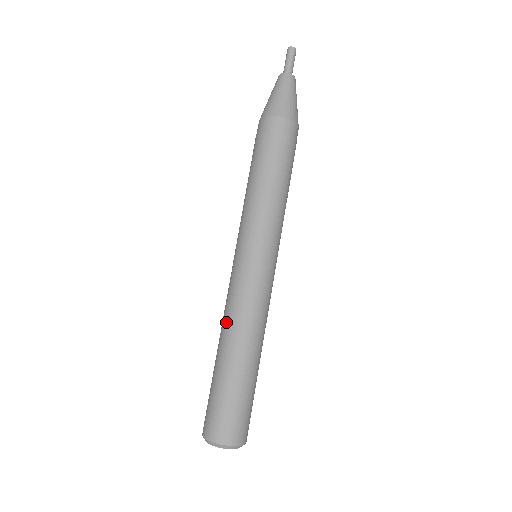
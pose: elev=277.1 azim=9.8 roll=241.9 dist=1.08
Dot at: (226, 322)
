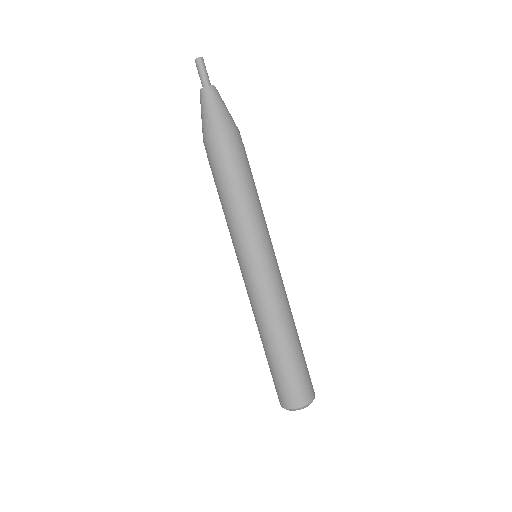
Dot at: occluded
